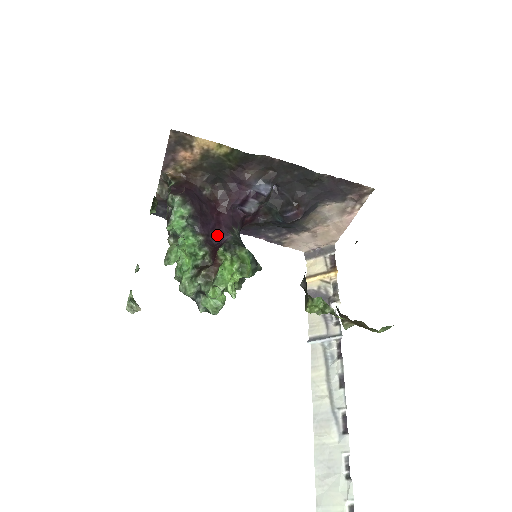
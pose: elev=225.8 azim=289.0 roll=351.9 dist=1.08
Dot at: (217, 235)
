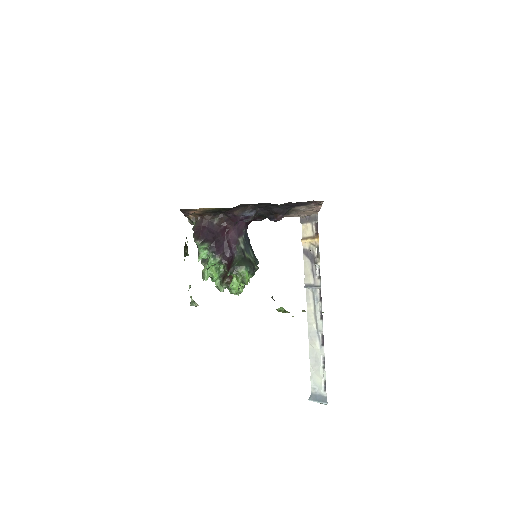
Dot at: (229, 250)
